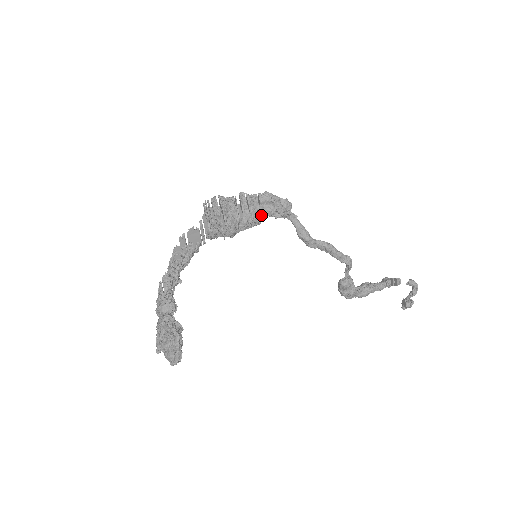
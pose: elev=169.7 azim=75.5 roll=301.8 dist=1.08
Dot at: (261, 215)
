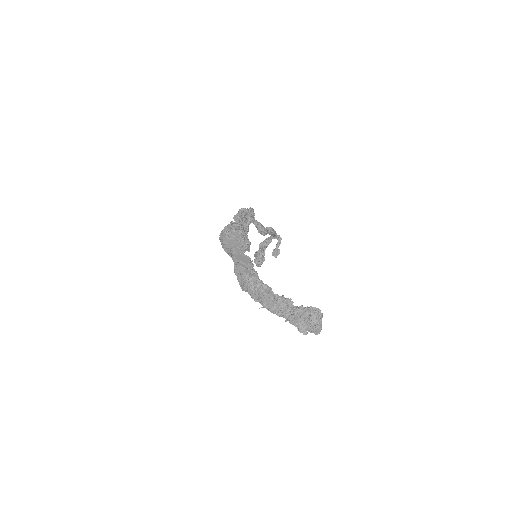
Dot at: occluded
